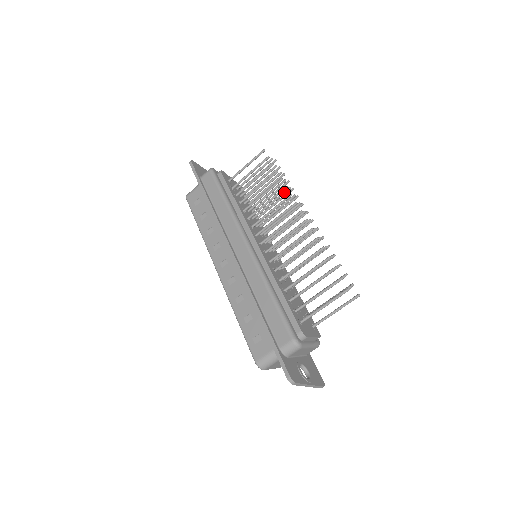
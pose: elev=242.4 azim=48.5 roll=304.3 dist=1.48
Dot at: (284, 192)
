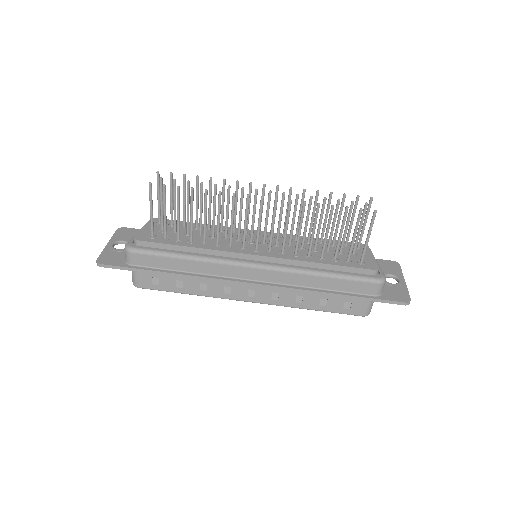
Dot at: (215, 194)
